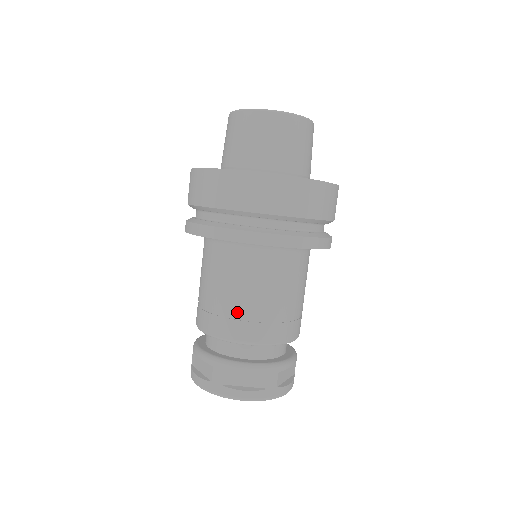
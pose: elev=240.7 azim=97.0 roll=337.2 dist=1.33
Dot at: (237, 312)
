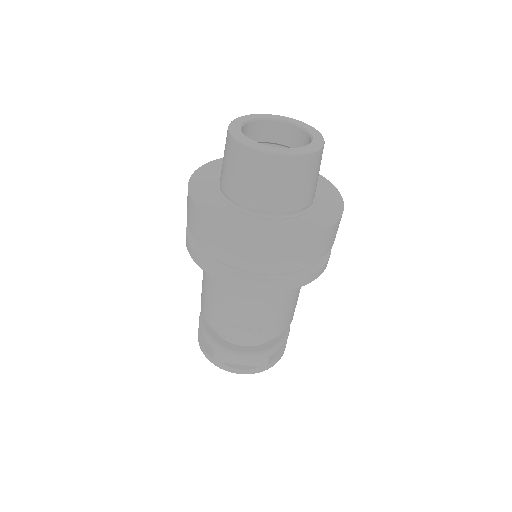
Dot at: (234, 321)
